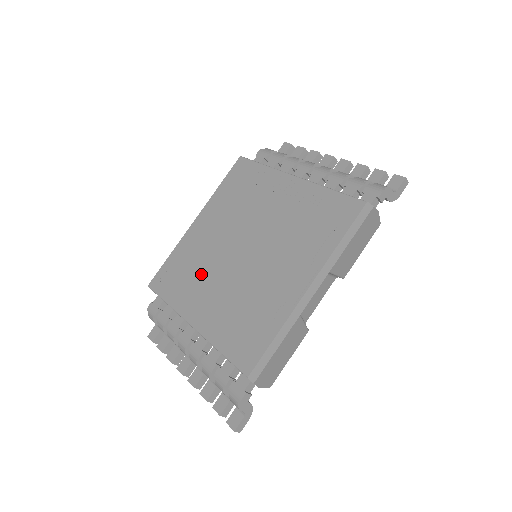
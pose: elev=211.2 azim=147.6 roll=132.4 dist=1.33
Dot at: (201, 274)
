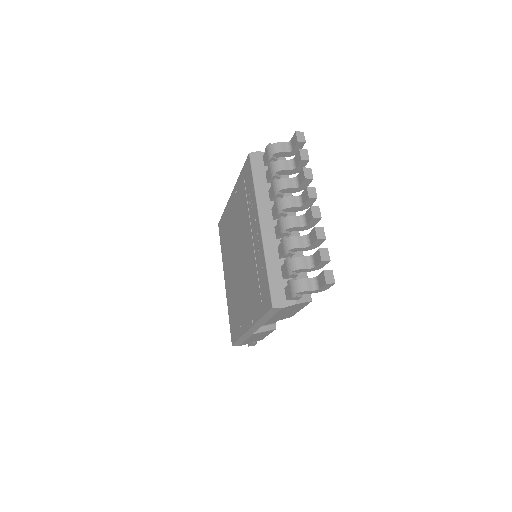
Dot at: (229, 250)
